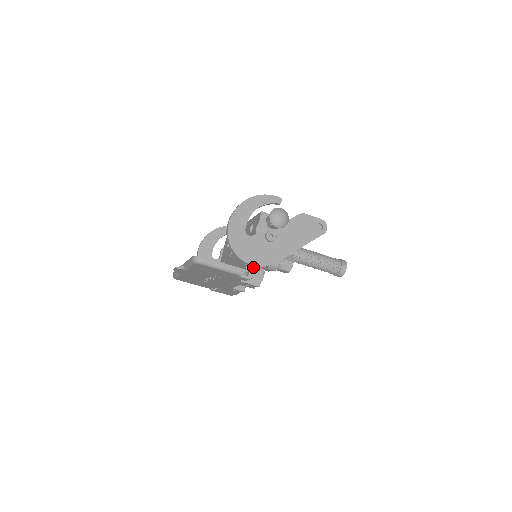
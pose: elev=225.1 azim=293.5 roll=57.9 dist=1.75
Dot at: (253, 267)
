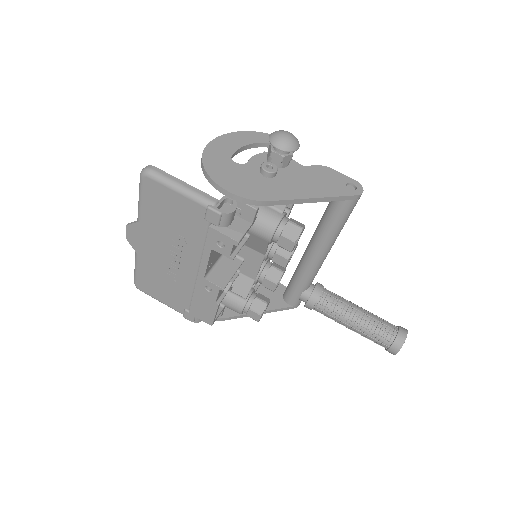
Dot at: (232, 205)
